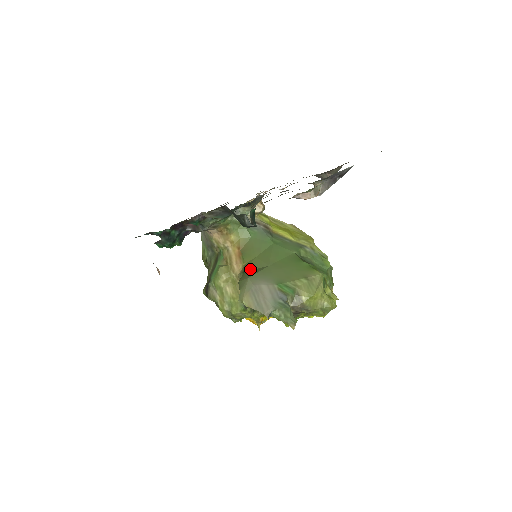
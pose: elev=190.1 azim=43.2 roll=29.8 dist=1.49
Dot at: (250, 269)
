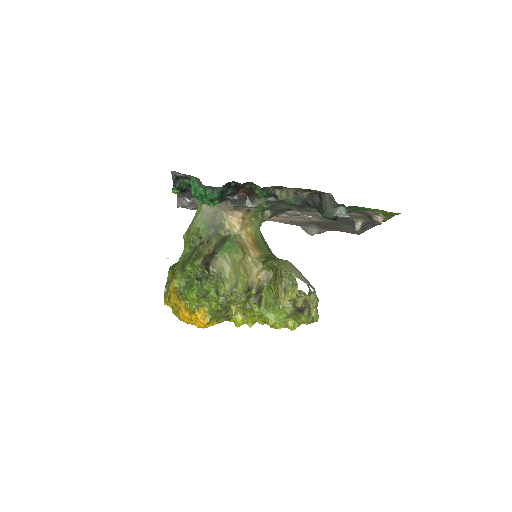
Dot at: occluded
